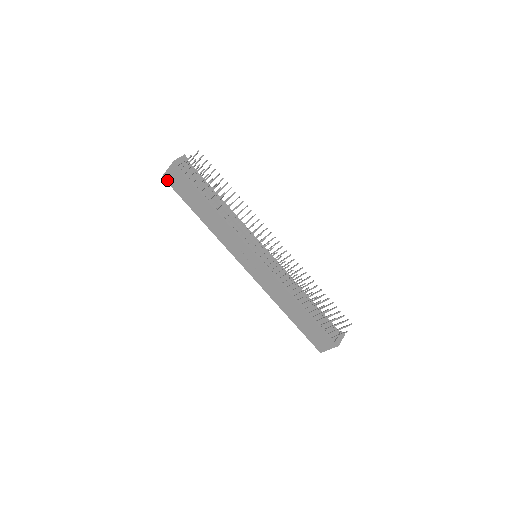
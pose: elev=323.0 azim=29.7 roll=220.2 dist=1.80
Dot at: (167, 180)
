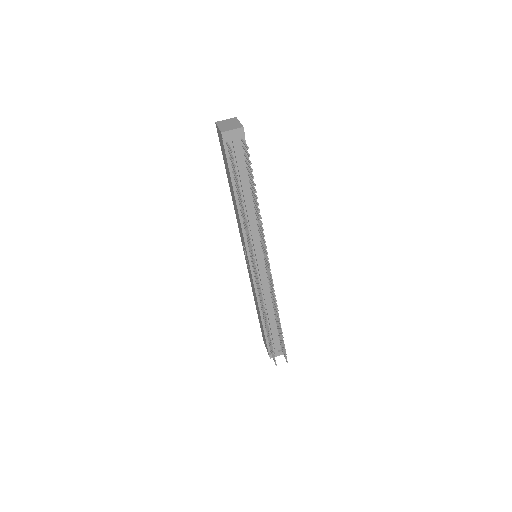
Dot at: (217, 131)
